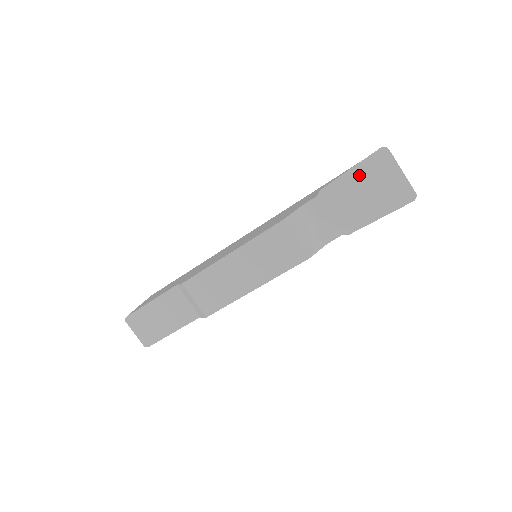
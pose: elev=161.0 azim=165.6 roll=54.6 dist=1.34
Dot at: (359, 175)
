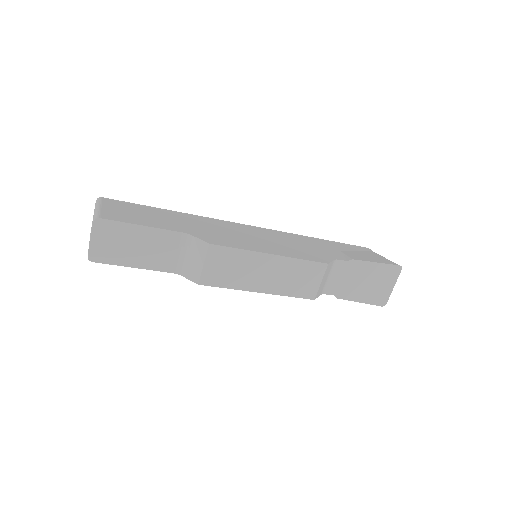
Dot at: (377, 270)
